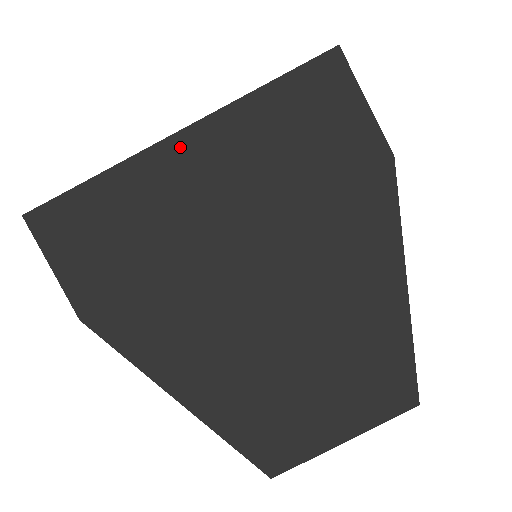
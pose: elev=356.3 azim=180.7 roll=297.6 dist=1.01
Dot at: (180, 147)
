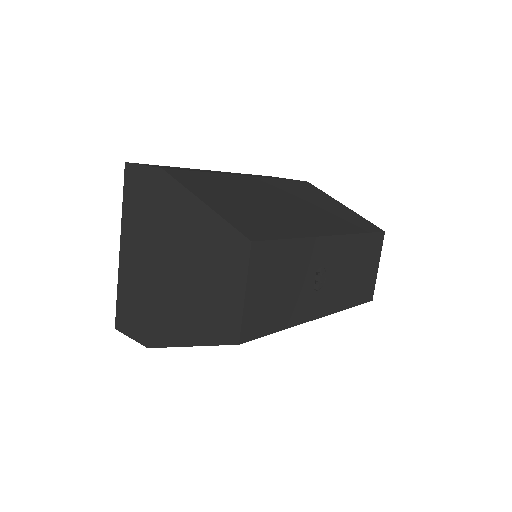
Dot at: (123, 253)
